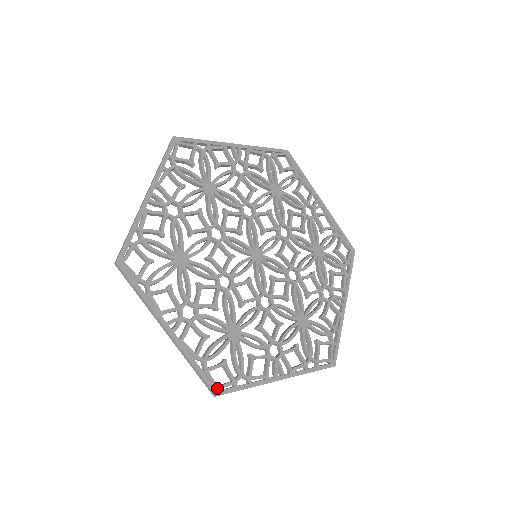
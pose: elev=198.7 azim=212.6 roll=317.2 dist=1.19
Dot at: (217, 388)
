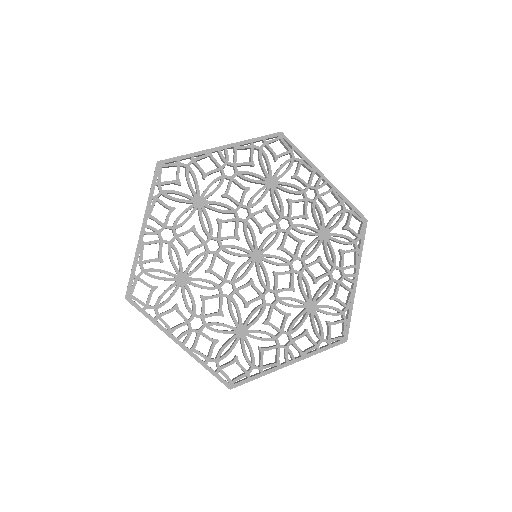
Dot at: (131, 295)
